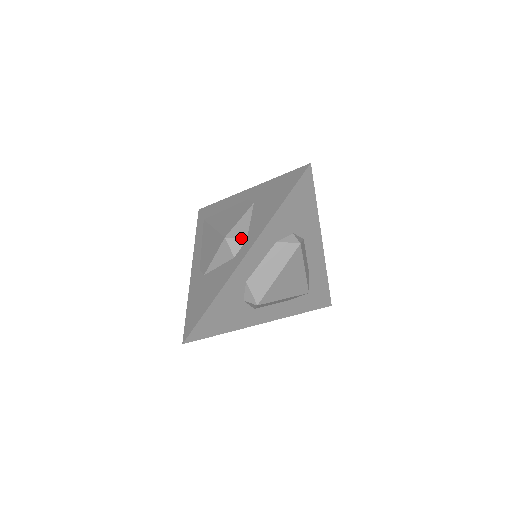
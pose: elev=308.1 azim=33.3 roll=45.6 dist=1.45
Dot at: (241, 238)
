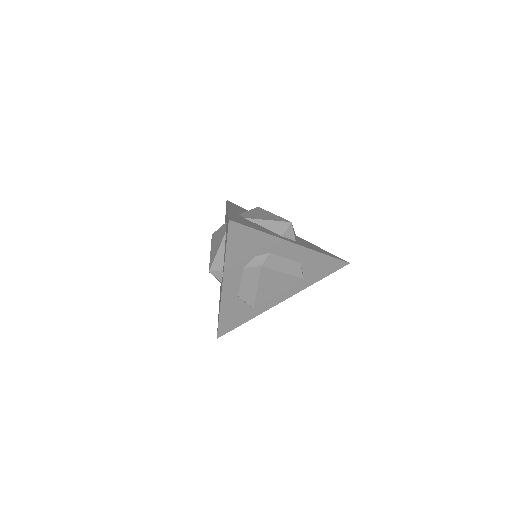
Dot at: (219, 270)
